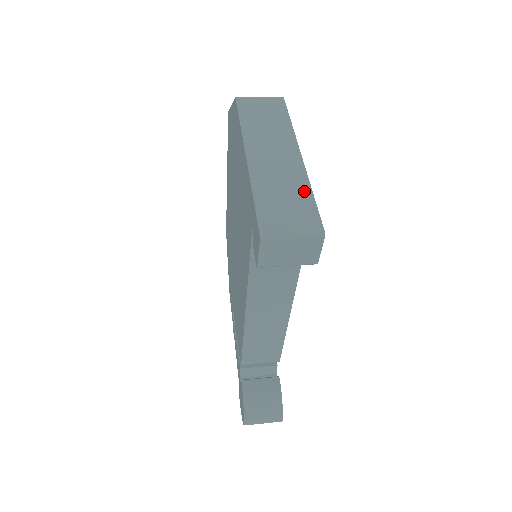
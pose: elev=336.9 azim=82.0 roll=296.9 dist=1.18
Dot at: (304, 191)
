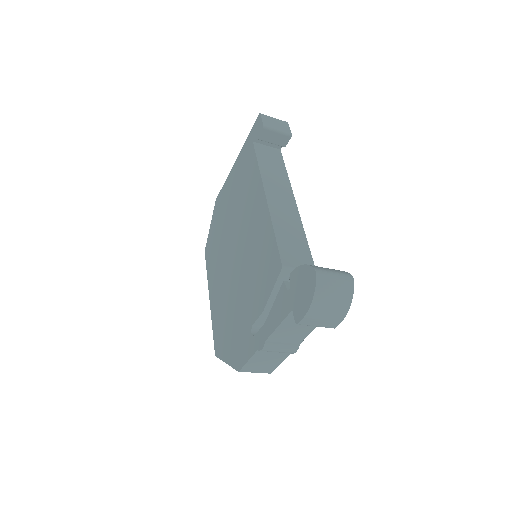
Dot at: occluded
